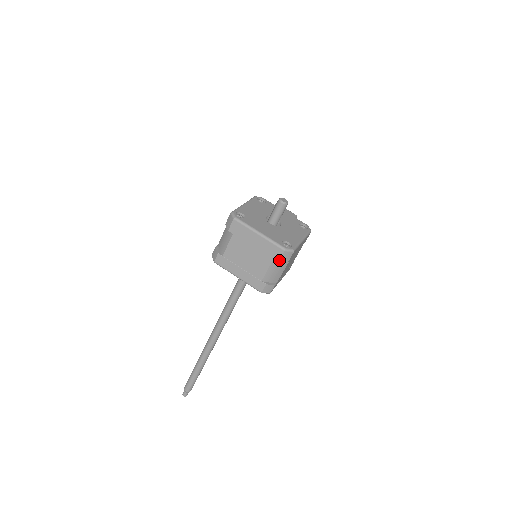
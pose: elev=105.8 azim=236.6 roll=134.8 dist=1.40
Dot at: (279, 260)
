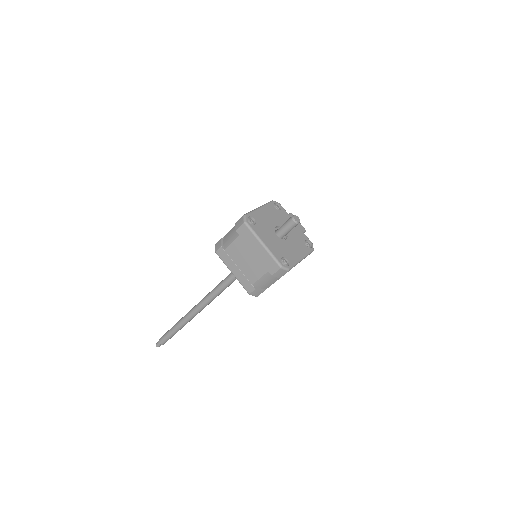
Dot at: (273, 274)
